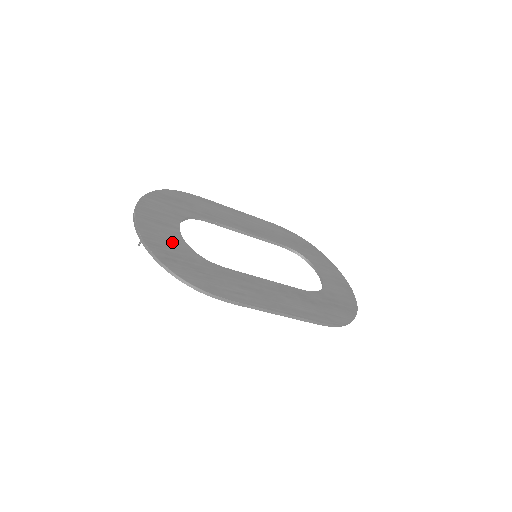
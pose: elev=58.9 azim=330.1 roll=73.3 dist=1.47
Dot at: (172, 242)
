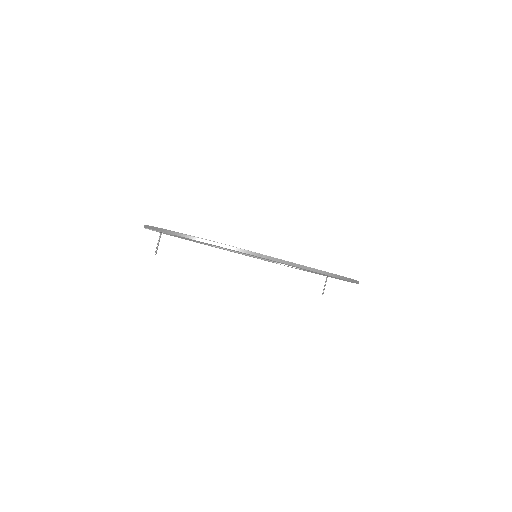
Dot at: occluded
